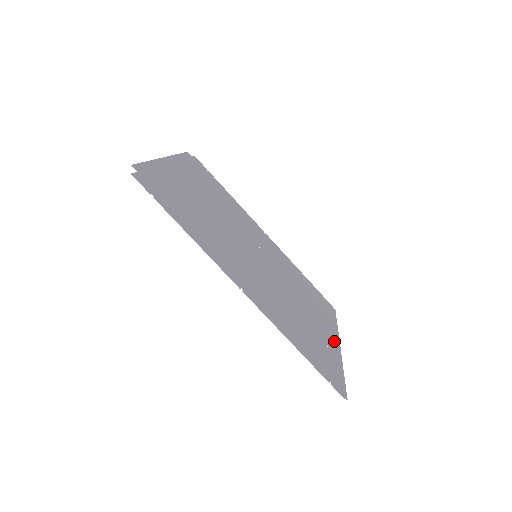
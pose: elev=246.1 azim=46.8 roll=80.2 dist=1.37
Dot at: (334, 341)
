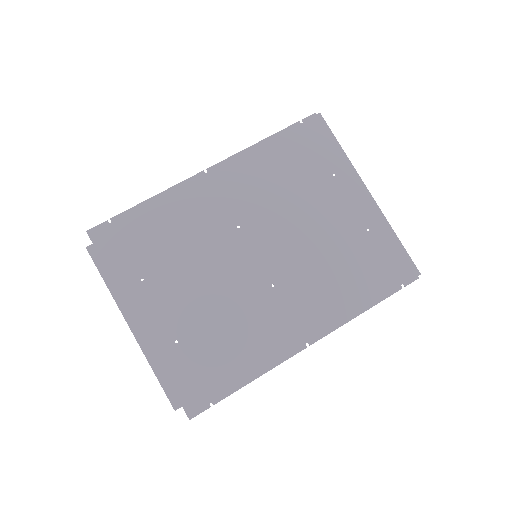
Dot at: (363, 200)
